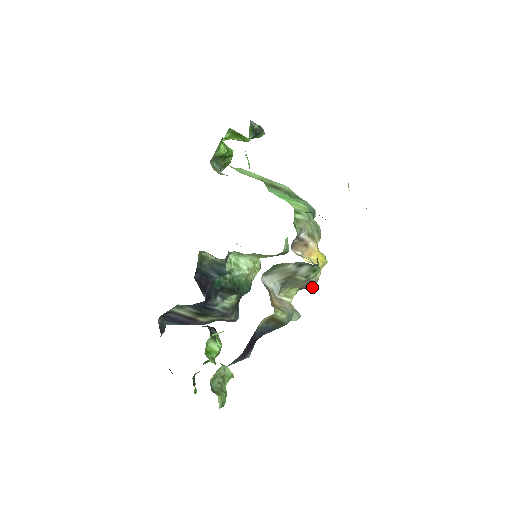
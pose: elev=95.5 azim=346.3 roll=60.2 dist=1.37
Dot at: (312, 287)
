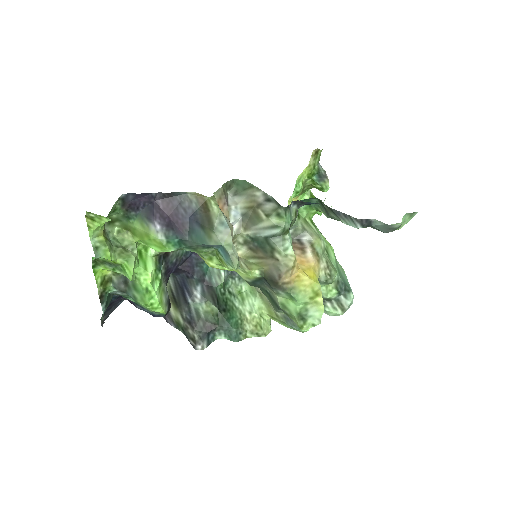
Dot at: (279, 282)
